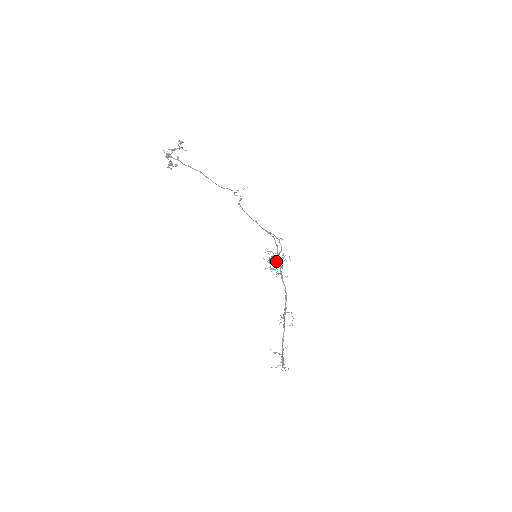
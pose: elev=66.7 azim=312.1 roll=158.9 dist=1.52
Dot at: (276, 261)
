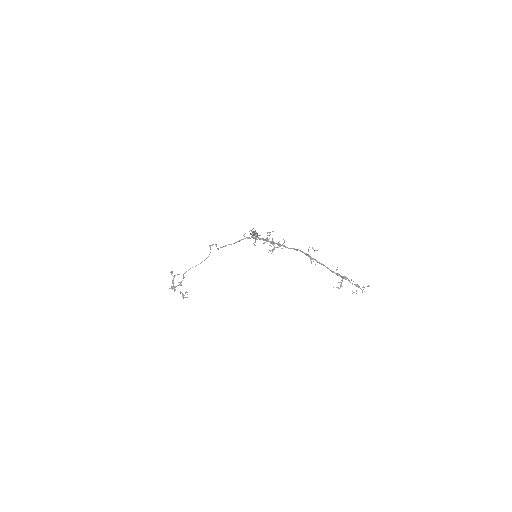
Dot at: (255, 232)
